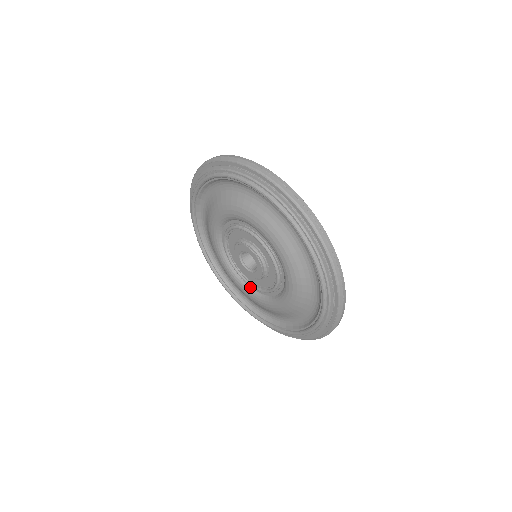
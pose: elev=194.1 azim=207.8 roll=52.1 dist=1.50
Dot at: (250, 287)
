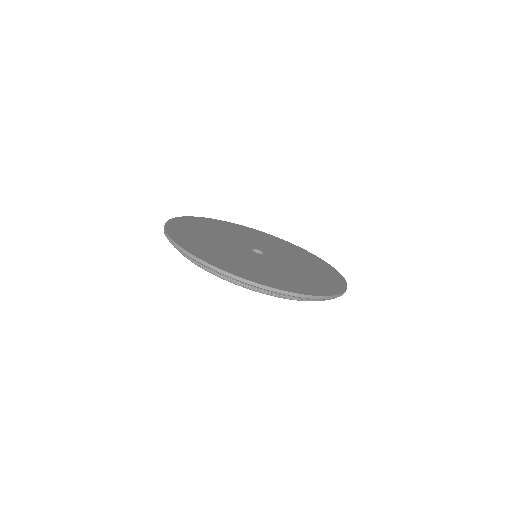
Dot at: occluded
